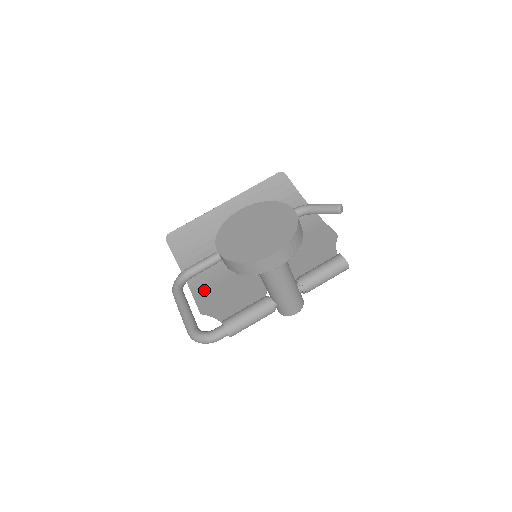
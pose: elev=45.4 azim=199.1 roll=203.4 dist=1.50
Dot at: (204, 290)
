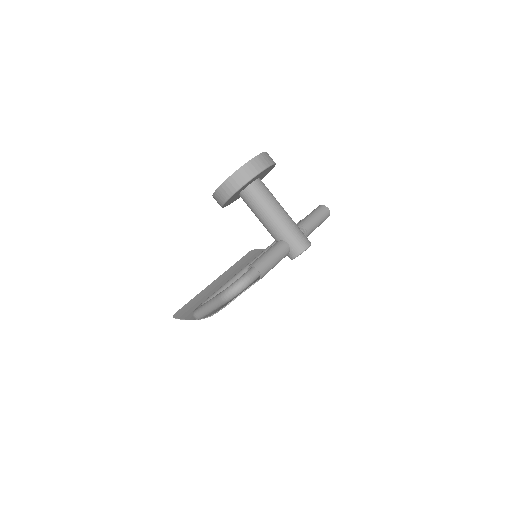
Dot at: occluded
